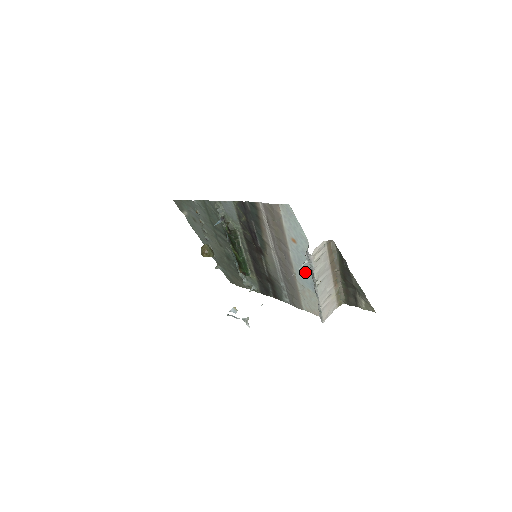
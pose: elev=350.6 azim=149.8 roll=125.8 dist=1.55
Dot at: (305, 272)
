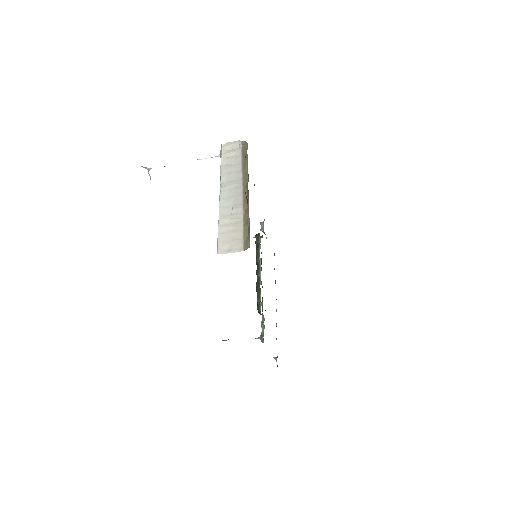
Dot at: occluded
